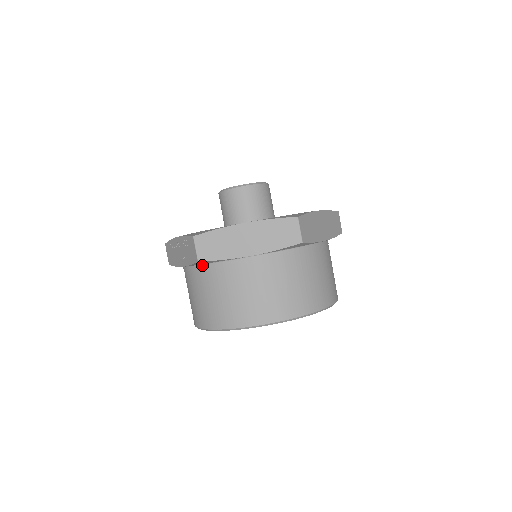
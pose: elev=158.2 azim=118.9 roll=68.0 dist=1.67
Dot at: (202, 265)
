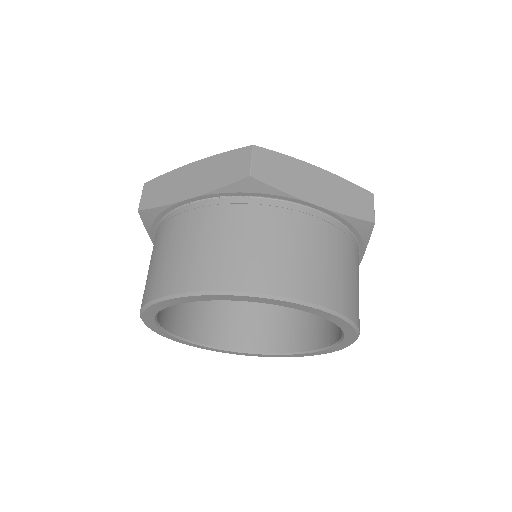
Dot at: (156, 229)
